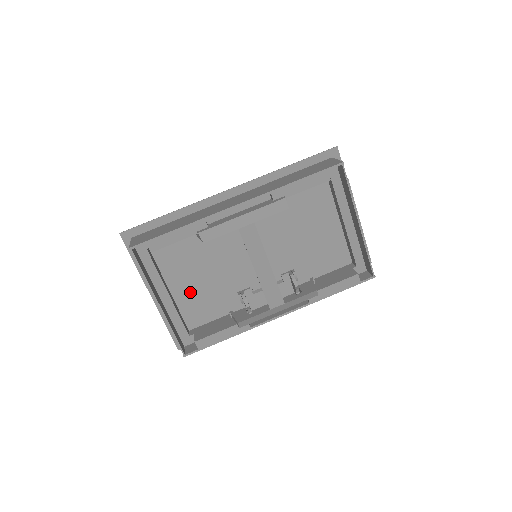
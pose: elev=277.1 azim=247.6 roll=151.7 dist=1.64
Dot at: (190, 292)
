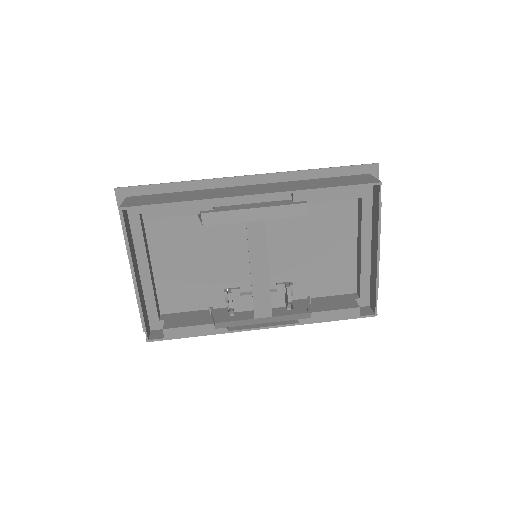
Dot at: (173, 274)
